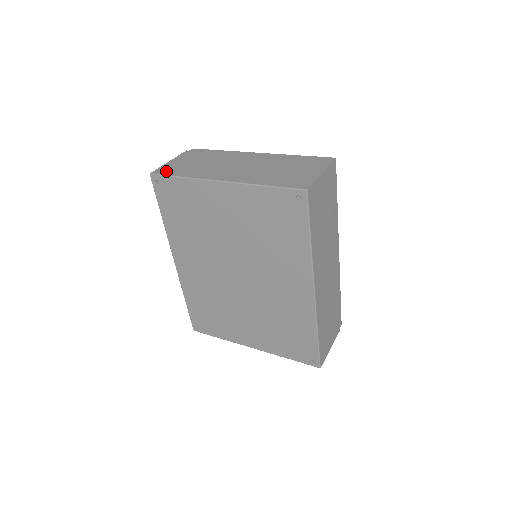
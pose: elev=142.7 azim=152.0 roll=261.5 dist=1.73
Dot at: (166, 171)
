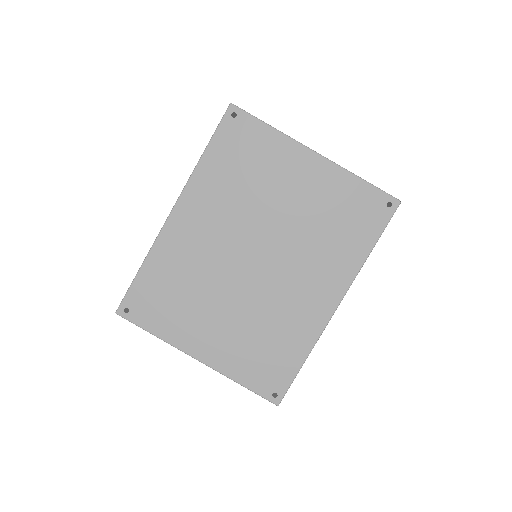
Dot at: occluded
